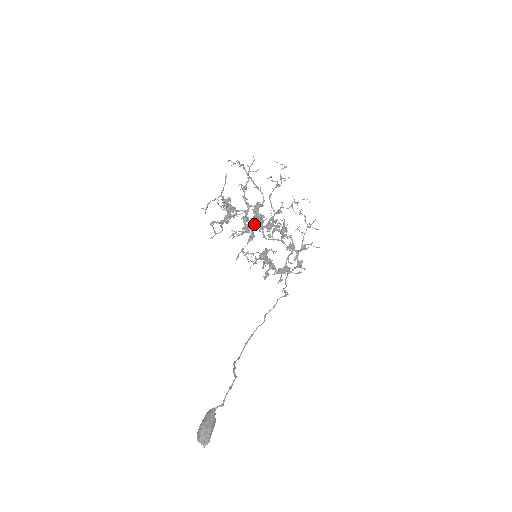
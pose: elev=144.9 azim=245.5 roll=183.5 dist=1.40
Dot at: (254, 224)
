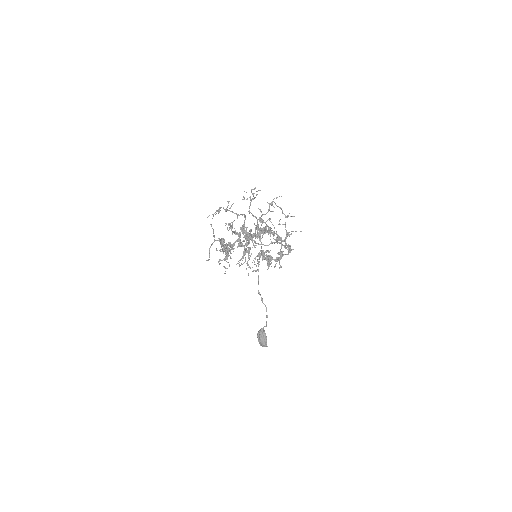
Dot at: (248, 244)
